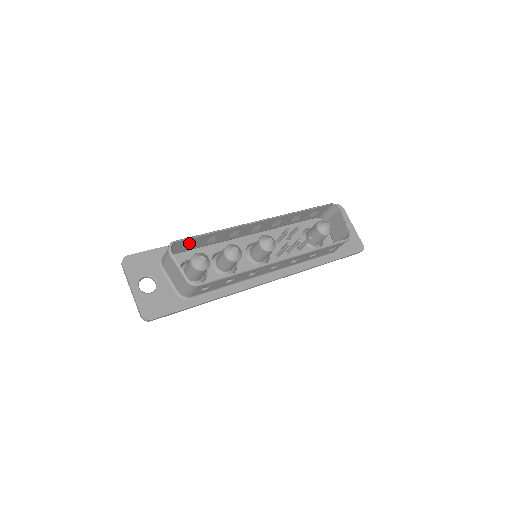
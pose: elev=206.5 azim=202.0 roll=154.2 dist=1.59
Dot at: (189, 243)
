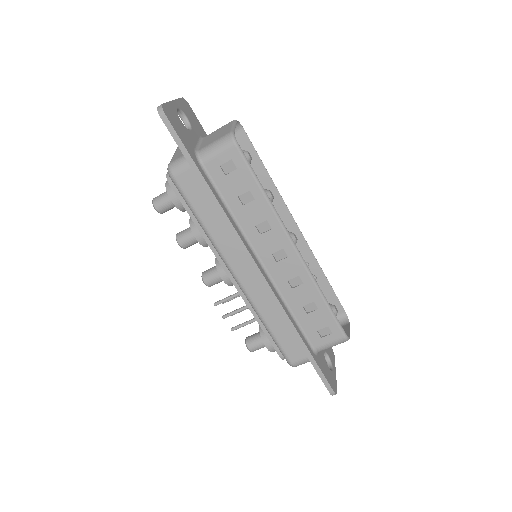
Dot at: occluded
